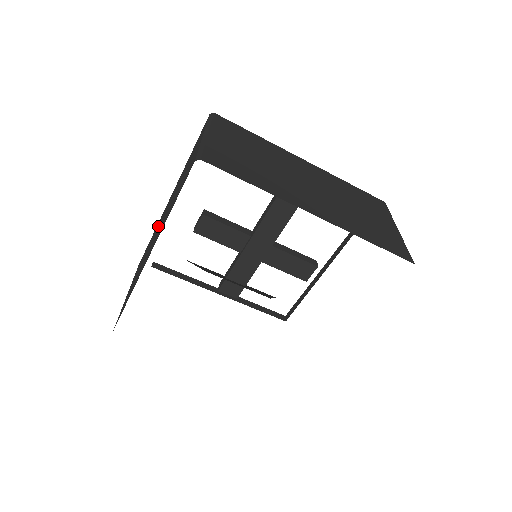
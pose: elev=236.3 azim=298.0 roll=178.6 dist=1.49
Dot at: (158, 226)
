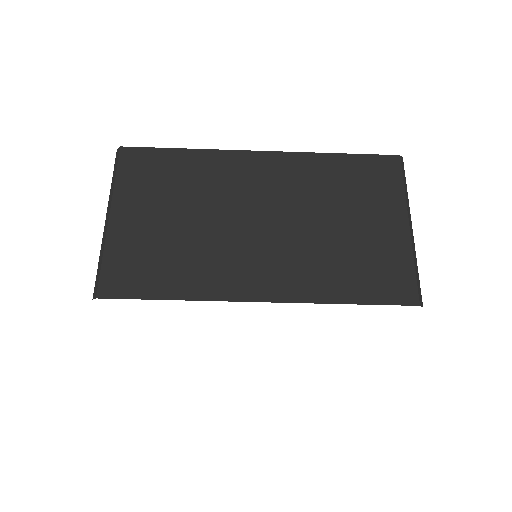
Dot at: occluded
